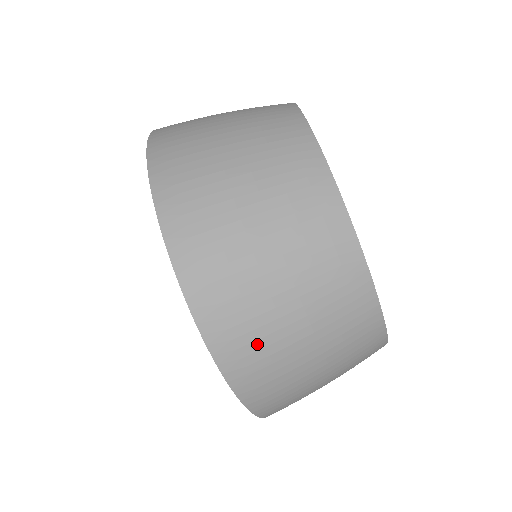
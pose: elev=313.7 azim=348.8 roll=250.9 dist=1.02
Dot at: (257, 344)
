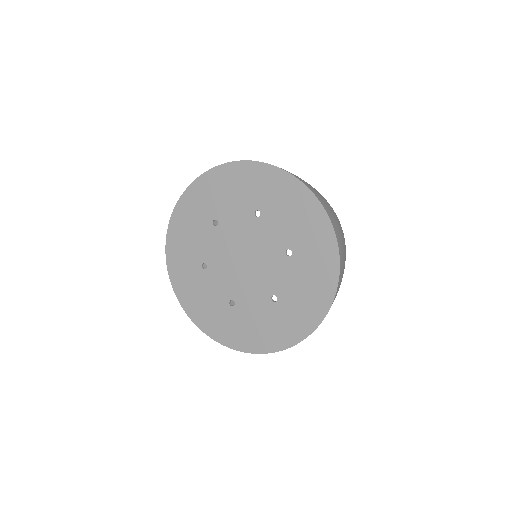
Dot at: (343, 255)
